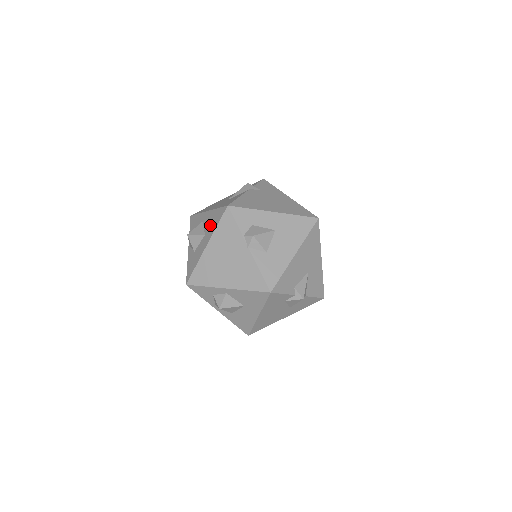
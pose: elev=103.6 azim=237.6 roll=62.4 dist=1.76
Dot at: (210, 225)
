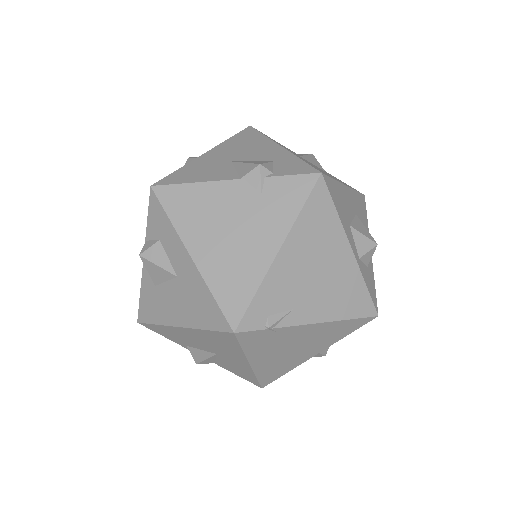
Dot at: occluded
